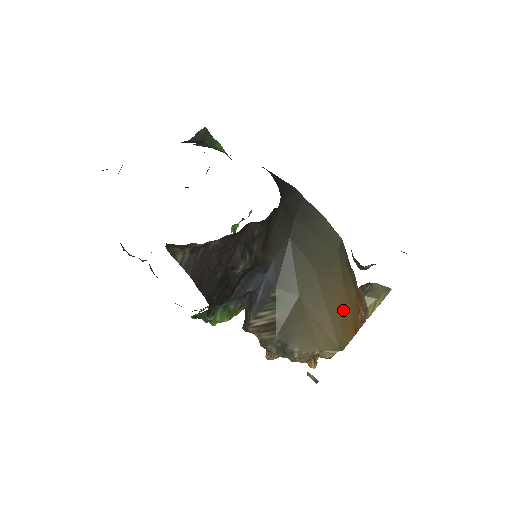
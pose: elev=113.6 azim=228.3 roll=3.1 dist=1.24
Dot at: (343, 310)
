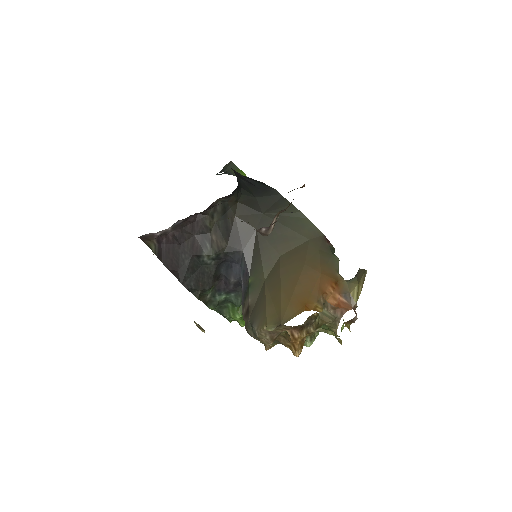
Dot at: (296, 289)
